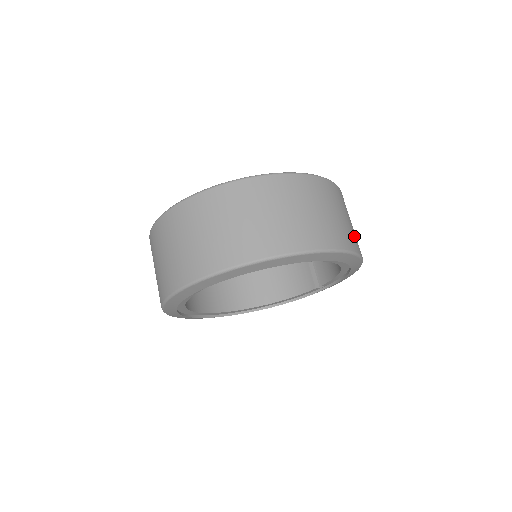
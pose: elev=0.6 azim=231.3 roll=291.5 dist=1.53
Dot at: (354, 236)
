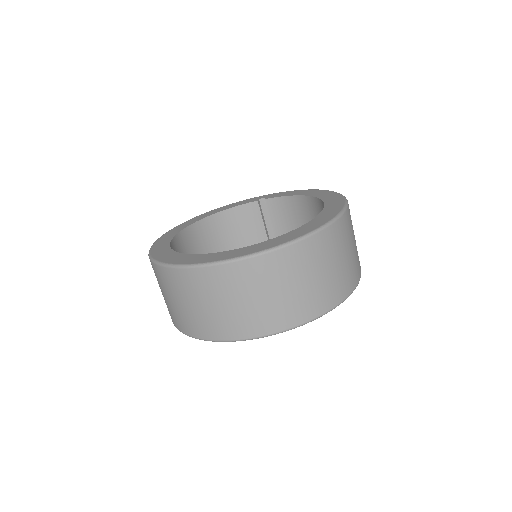
Dot at: occluded
